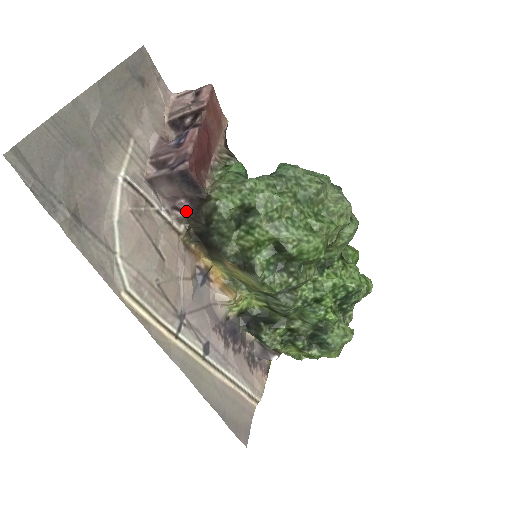
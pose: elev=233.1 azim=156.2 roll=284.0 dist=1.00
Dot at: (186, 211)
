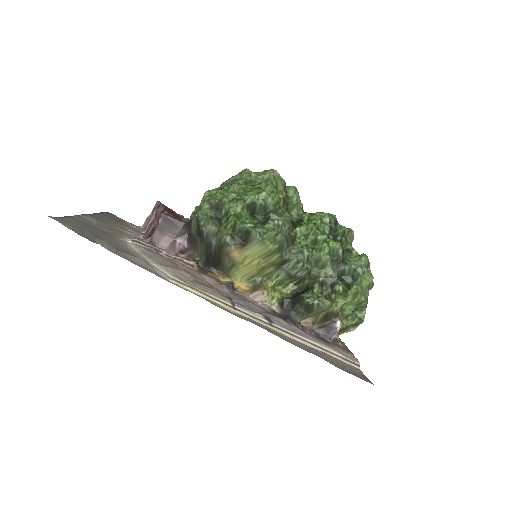
Dot at: (185, 246)
